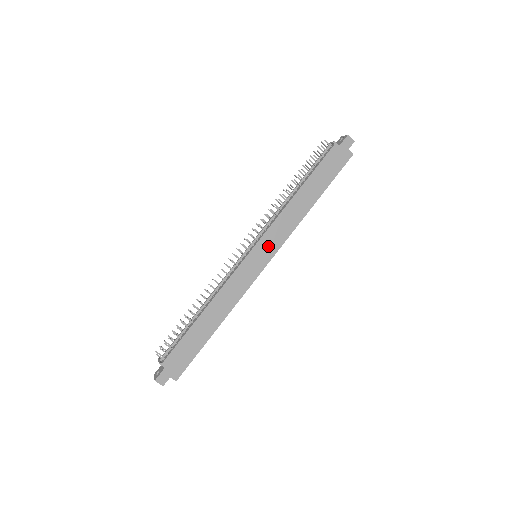
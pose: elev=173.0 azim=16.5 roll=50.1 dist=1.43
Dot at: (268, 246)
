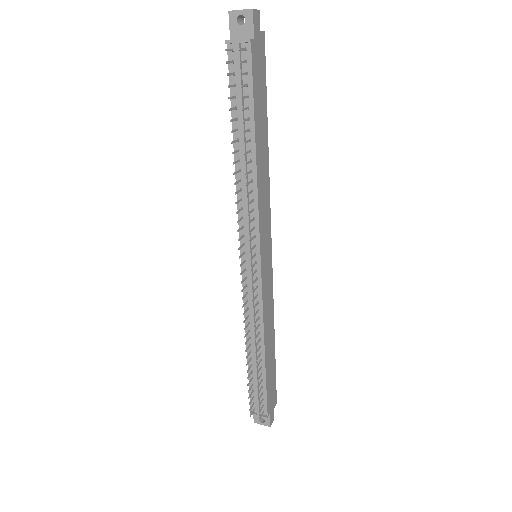
Dot at: (265, 237)
